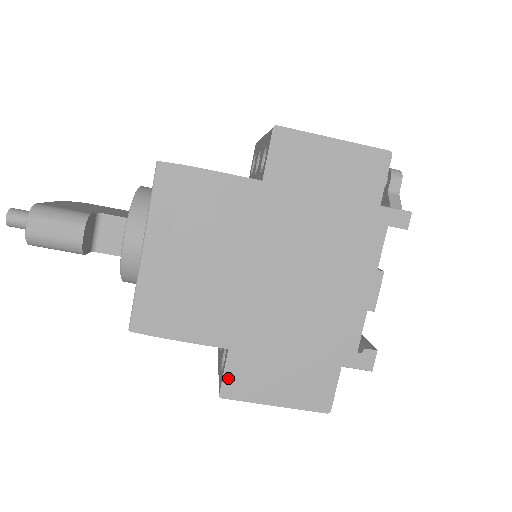
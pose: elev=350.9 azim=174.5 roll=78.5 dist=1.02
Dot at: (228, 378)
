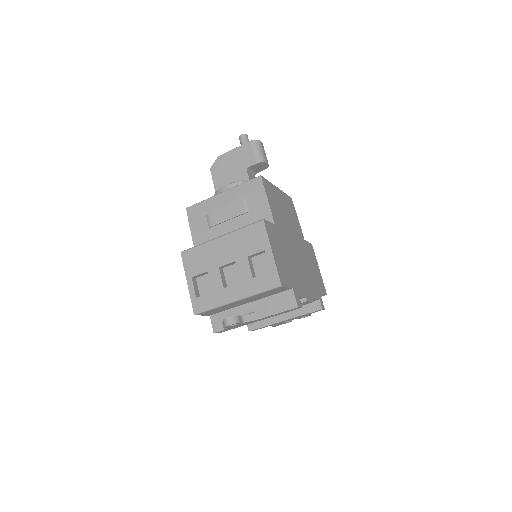
Dot at: (269, 224)
